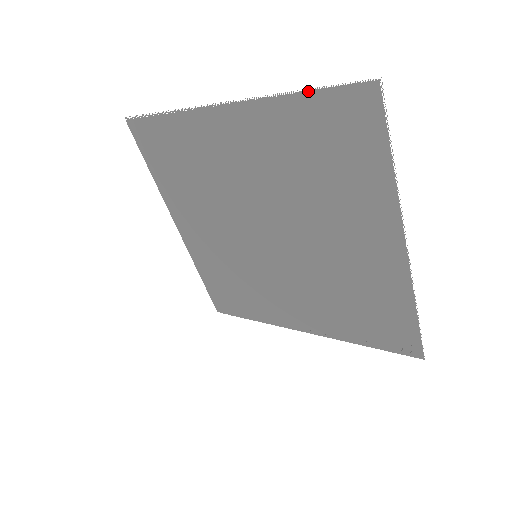
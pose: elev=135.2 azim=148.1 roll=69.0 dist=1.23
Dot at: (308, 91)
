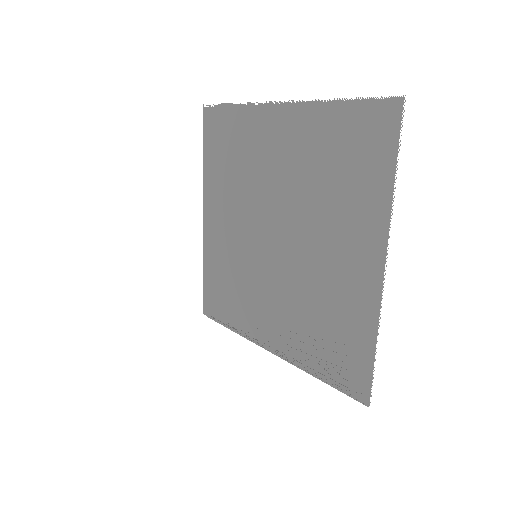
Dot at: (347, 100)
